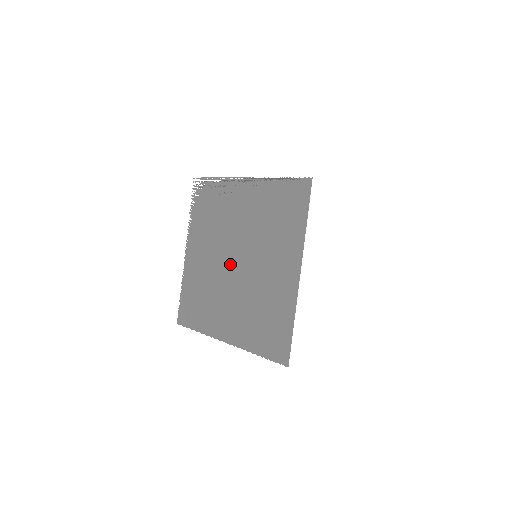
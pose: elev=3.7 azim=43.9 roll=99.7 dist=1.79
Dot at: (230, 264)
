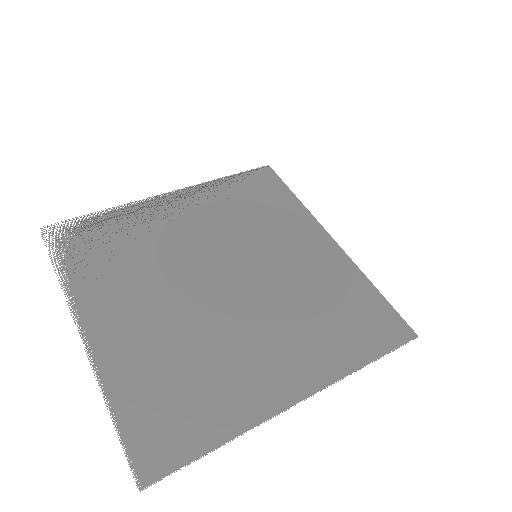
Dot at: (217, 289)
